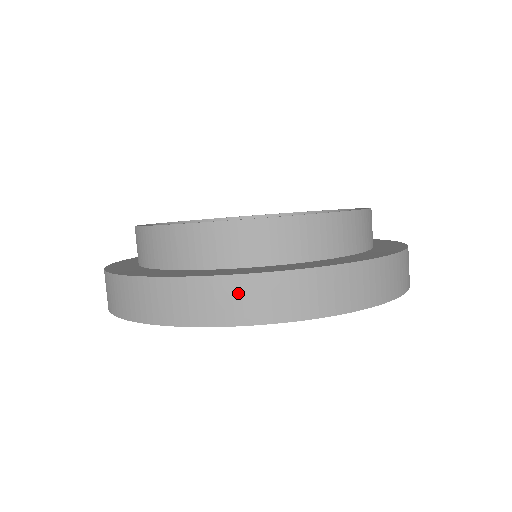
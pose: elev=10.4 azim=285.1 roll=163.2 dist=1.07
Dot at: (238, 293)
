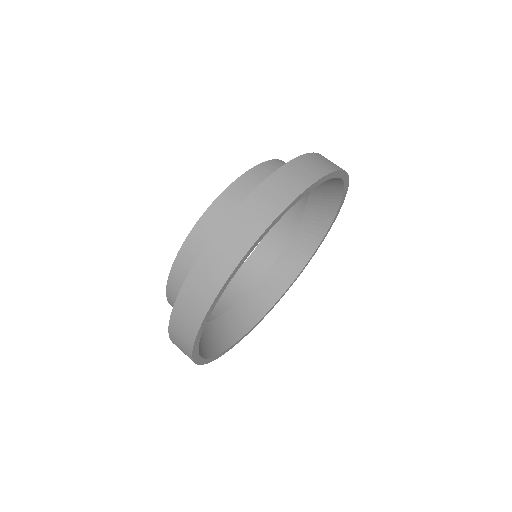
Dot at: (196, 286)
